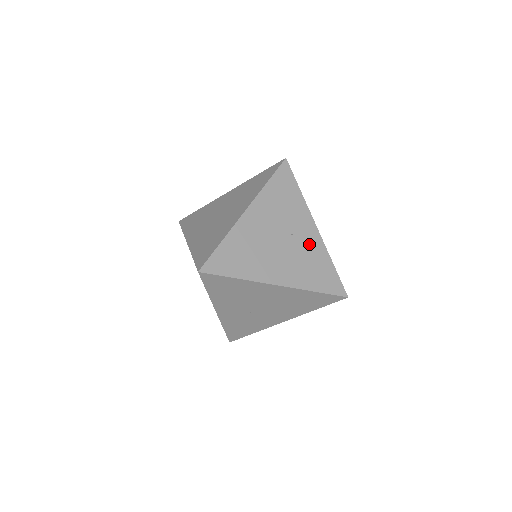
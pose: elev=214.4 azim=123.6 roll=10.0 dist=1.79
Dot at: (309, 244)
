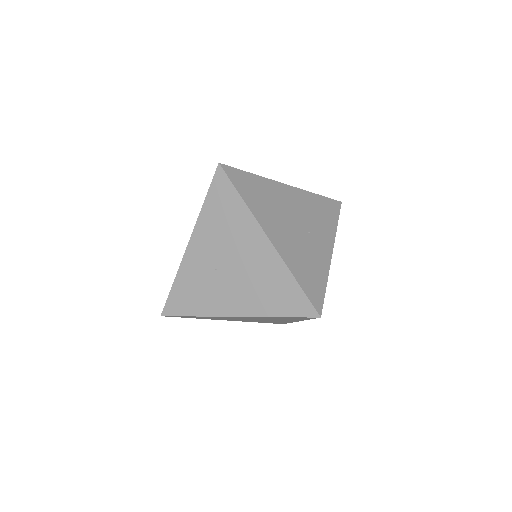
Dot at: (317, 252)
